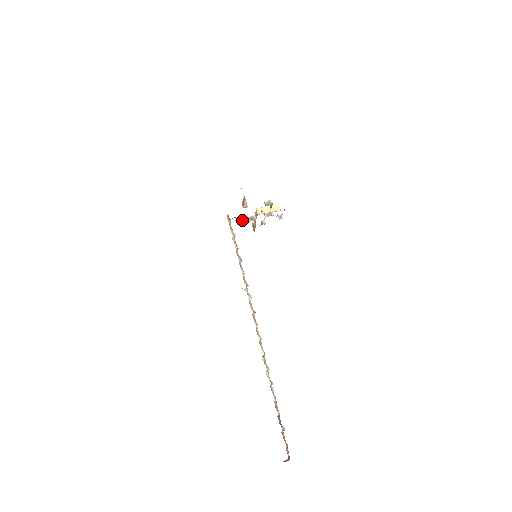
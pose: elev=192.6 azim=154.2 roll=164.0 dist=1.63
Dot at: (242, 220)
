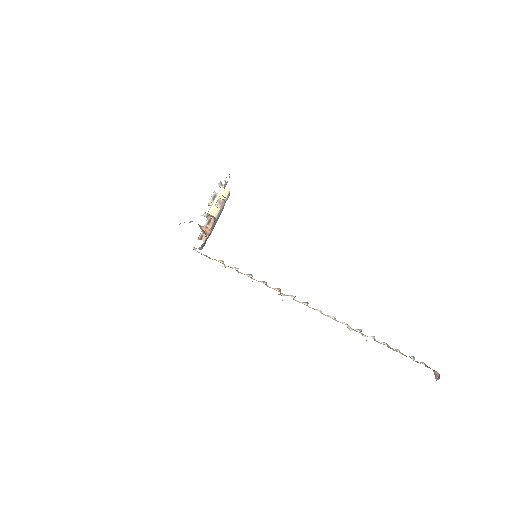
Dot at: (203, 233)
